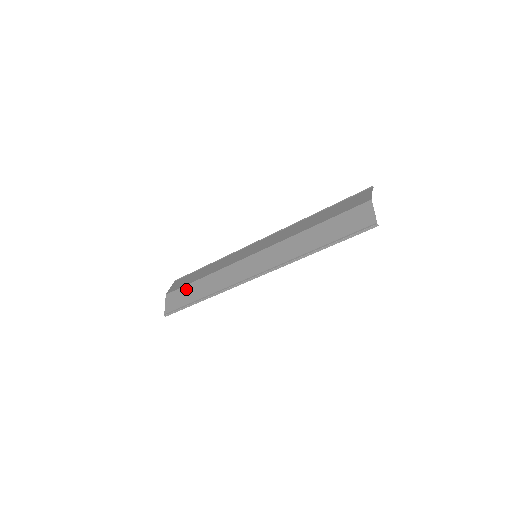
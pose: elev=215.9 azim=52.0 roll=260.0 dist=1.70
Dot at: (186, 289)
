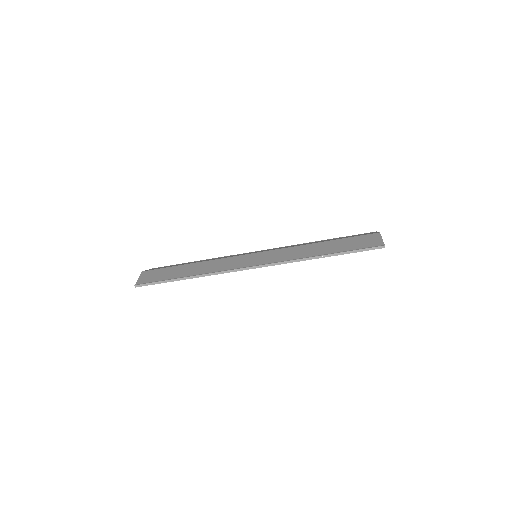
Dot at: (169, 269)
